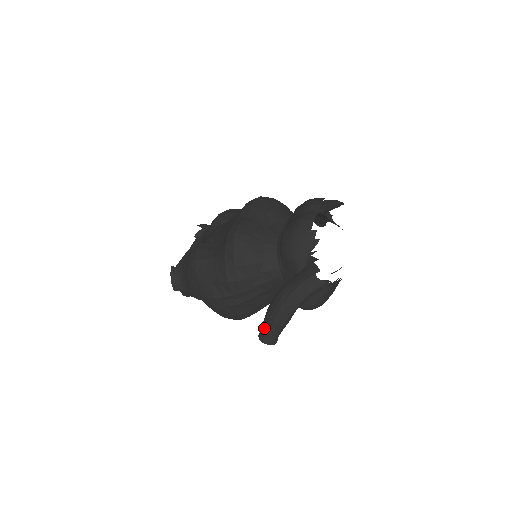
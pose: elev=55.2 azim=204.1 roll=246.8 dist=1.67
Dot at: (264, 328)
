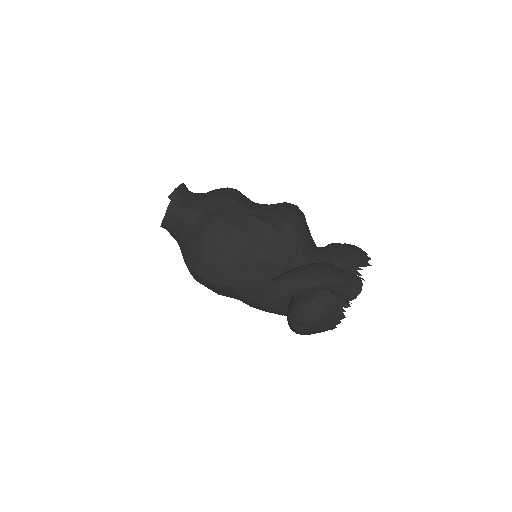
Dot at: (289, 274)
